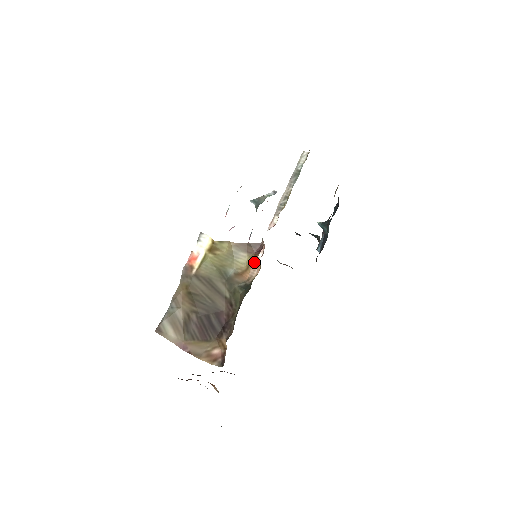
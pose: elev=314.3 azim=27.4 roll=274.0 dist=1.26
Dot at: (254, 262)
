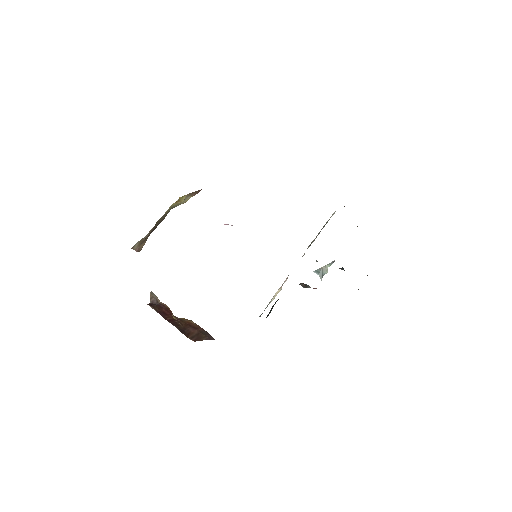
Dot at: occluded
